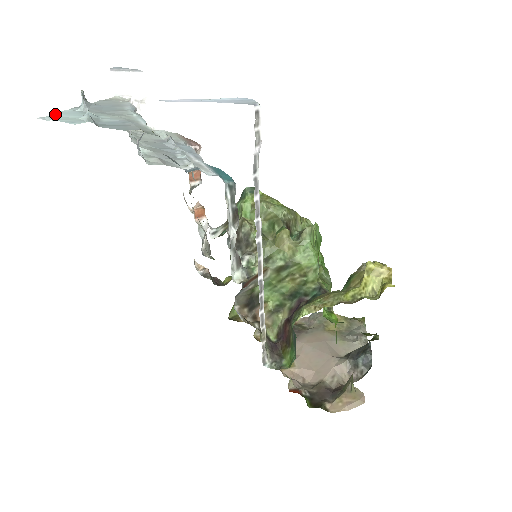
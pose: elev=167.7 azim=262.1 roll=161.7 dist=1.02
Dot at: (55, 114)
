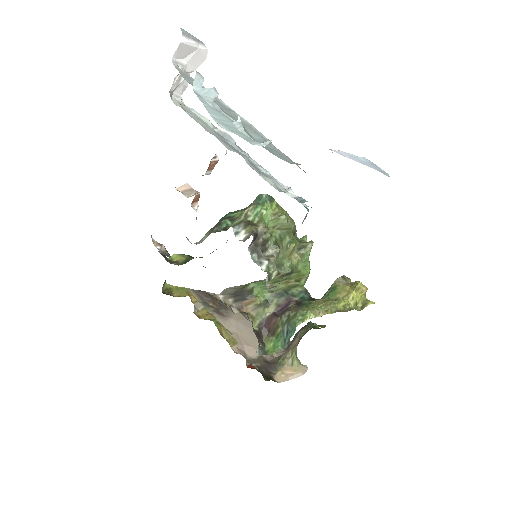
Dot at: (211, 114)
